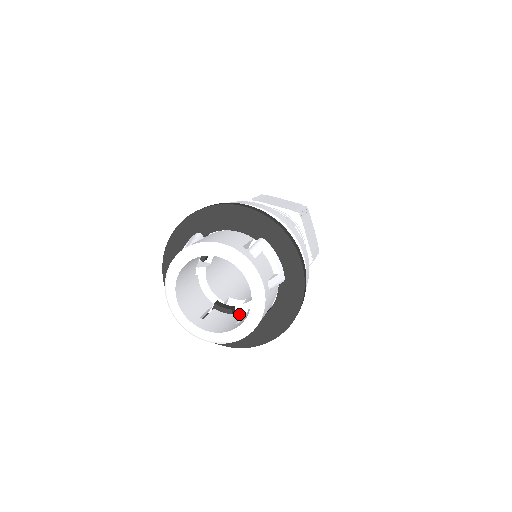
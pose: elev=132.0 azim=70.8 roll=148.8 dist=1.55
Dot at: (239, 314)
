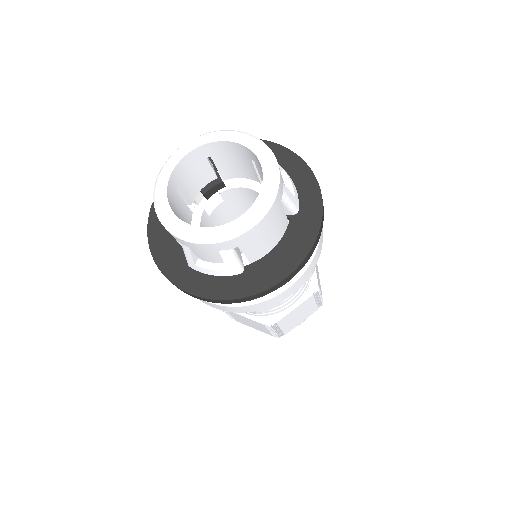
Dot at: occluded
